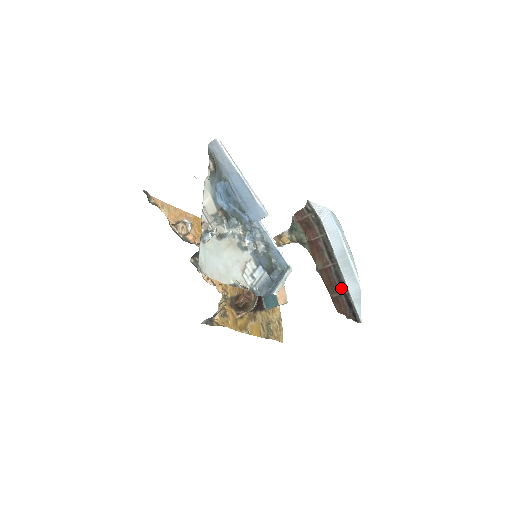
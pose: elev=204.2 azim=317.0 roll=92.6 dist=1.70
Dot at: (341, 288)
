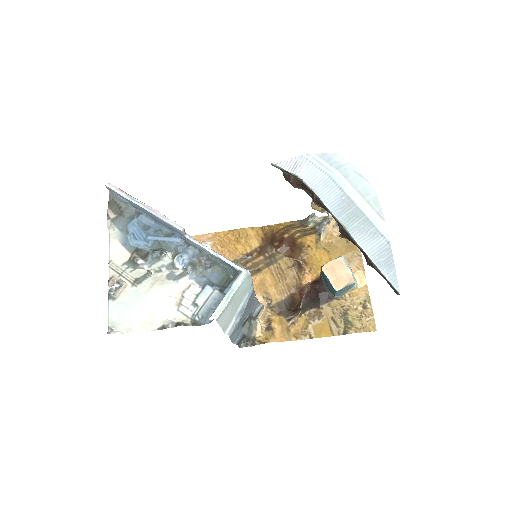
Dot at: (364, 252)
